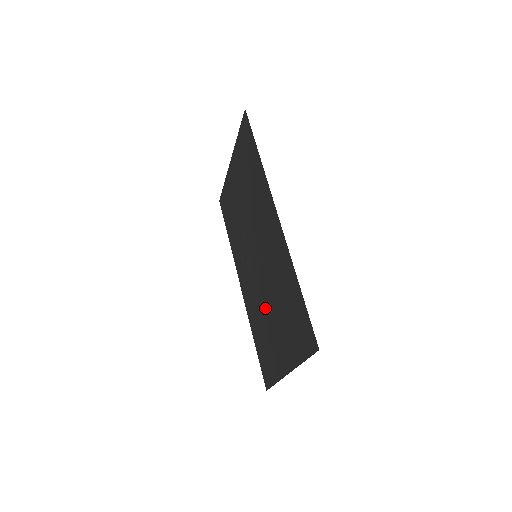
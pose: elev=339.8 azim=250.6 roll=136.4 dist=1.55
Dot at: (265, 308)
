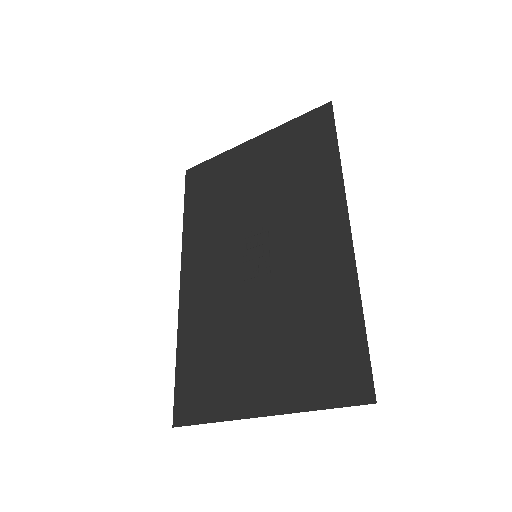
Dot at: (242, 322)
